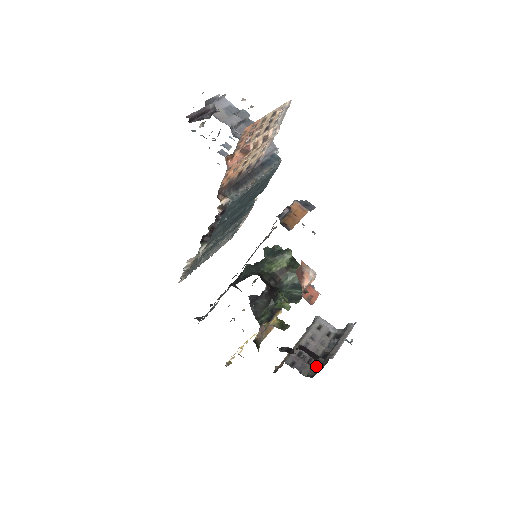
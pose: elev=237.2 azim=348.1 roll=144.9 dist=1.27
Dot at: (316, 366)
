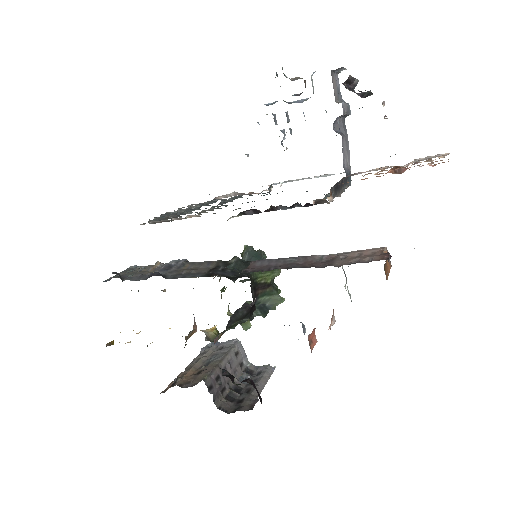
Dot at: (229, 399)
